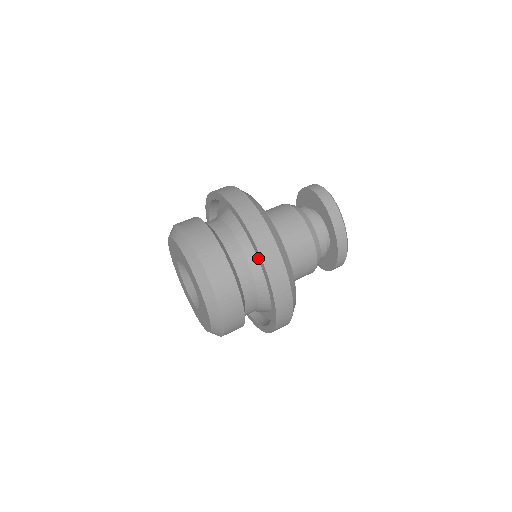
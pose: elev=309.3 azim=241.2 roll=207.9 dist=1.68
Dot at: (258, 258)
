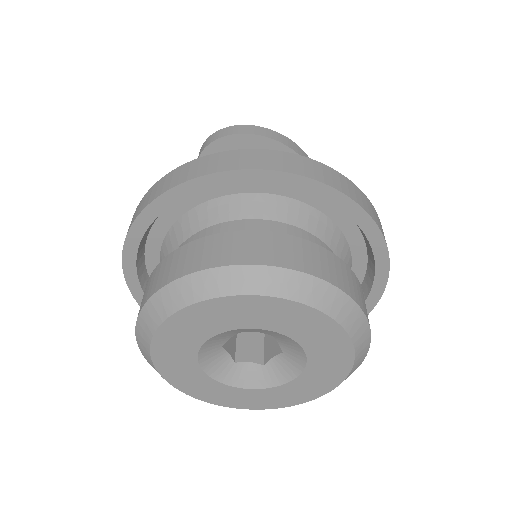
Dot at: (287, 186)
